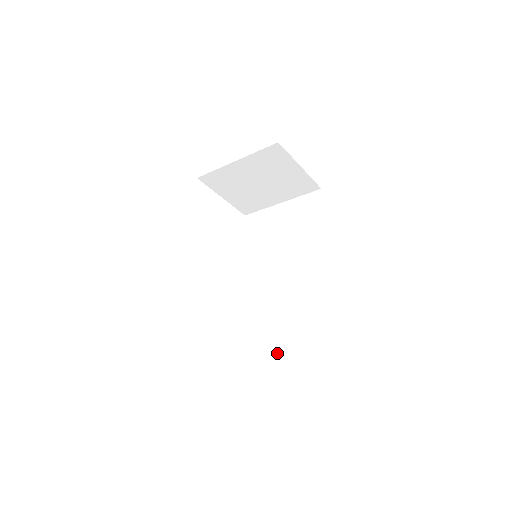
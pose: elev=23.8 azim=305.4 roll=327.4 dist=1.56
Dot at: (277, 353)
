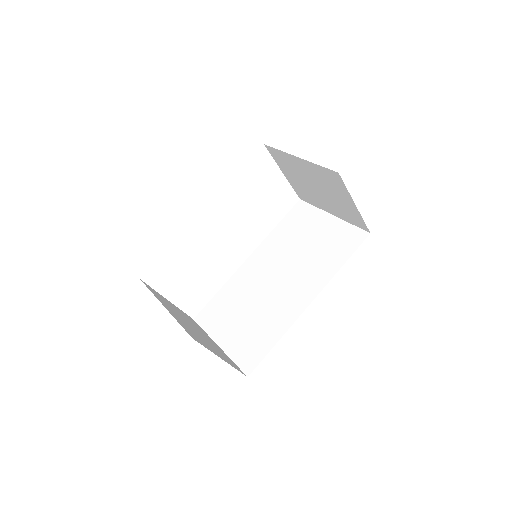
Dot at: (219, 344)
